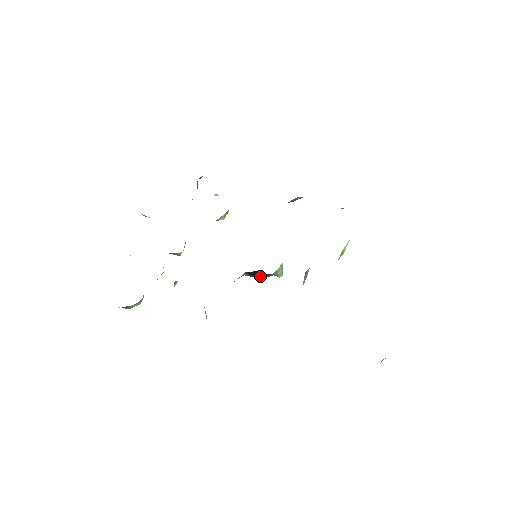
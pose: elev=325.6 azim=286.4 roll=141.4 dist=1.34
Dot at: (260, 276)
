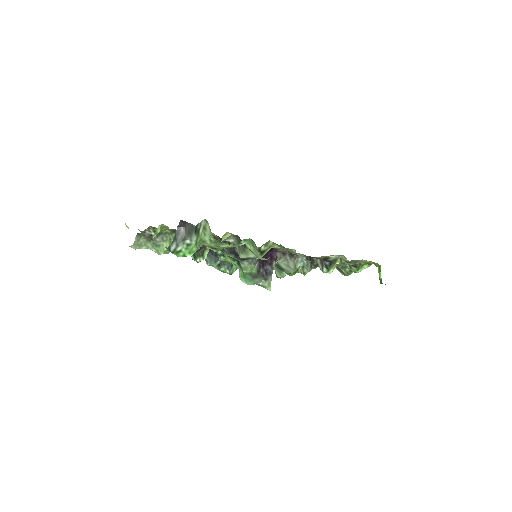
Dot at: (267, 267)
